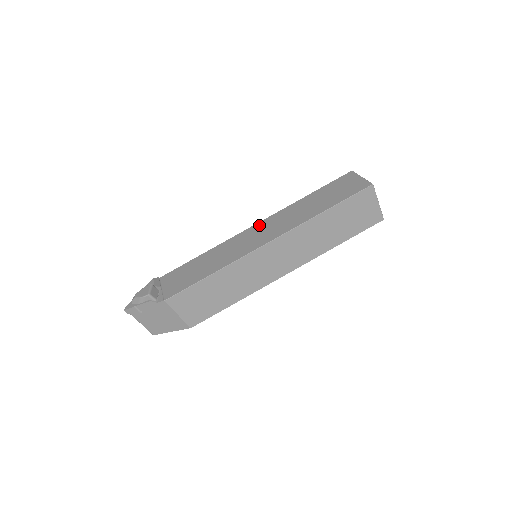
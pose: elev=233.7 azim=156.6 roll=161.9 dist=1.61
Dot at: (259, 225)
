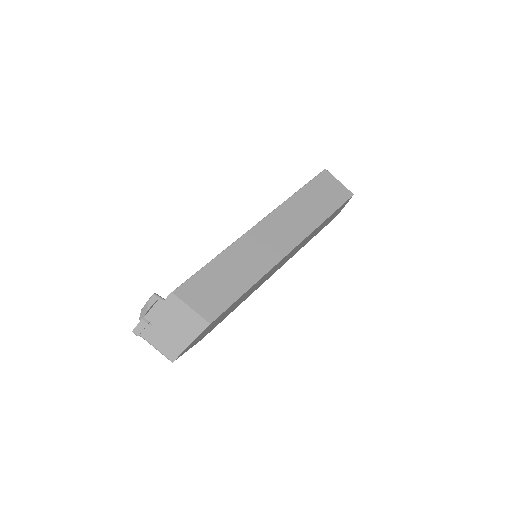
Dot at: occluded
